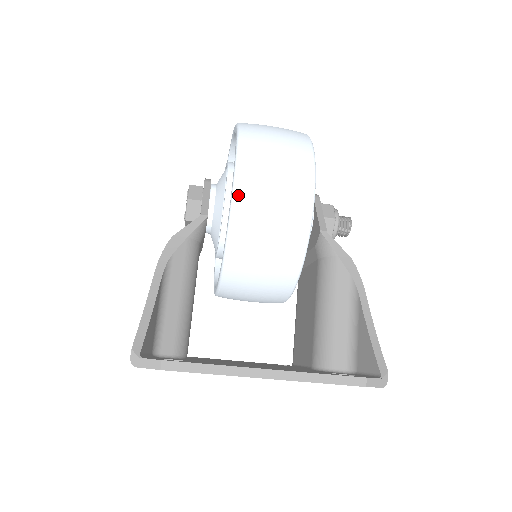
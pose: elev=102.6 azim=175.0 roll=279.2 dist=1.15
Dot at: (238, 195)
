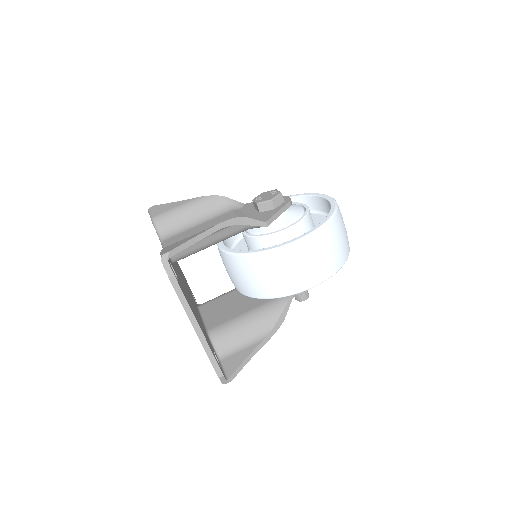
Dot at: (290, 248)
